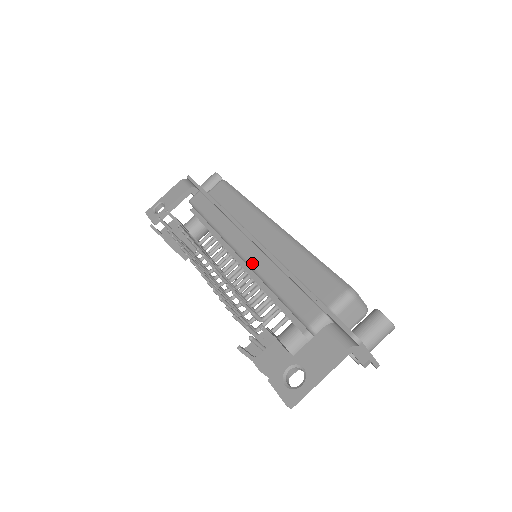
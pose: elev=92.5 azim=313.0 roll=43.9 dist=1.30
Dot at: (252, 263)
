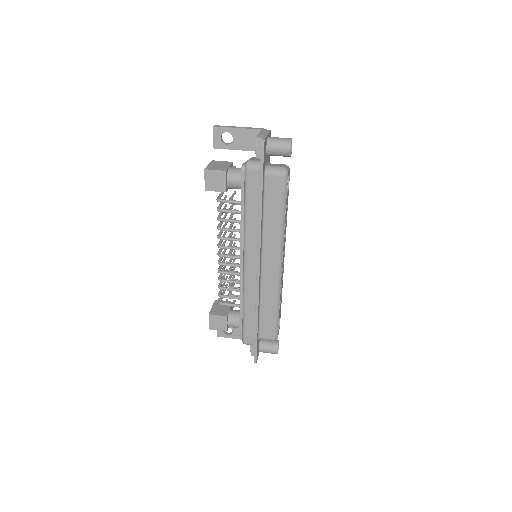
Dot at: occluded
